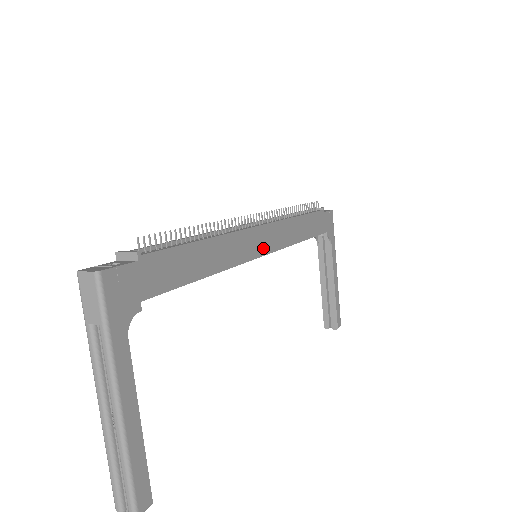
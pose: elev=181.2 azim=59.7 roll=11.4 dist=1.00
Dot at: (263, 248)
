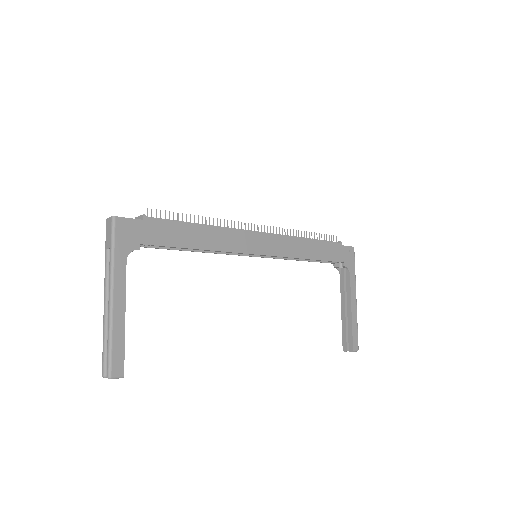
Dot at: (260, 249)
